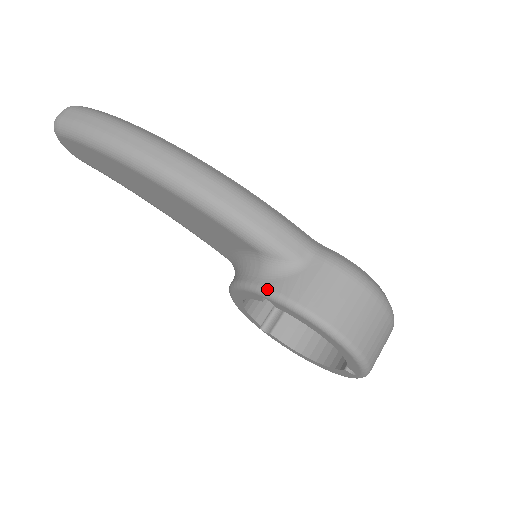
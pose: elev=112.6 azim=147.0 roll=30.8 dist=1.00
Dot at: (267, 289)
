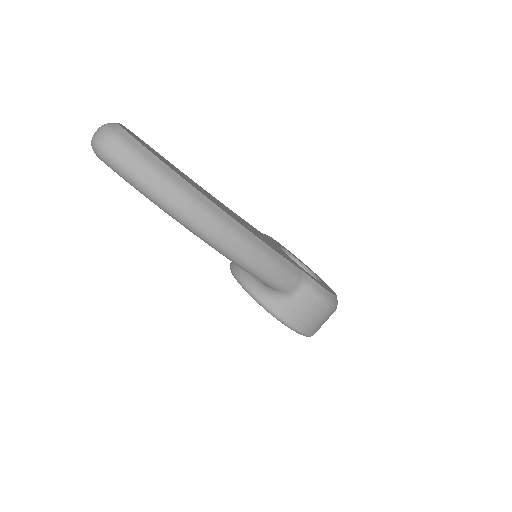
Dot at: (266, 306)
